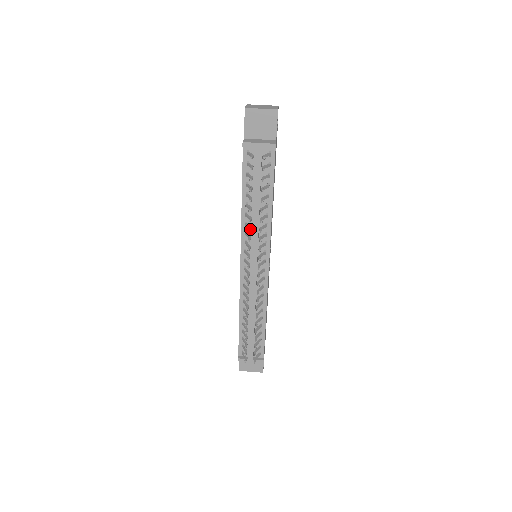
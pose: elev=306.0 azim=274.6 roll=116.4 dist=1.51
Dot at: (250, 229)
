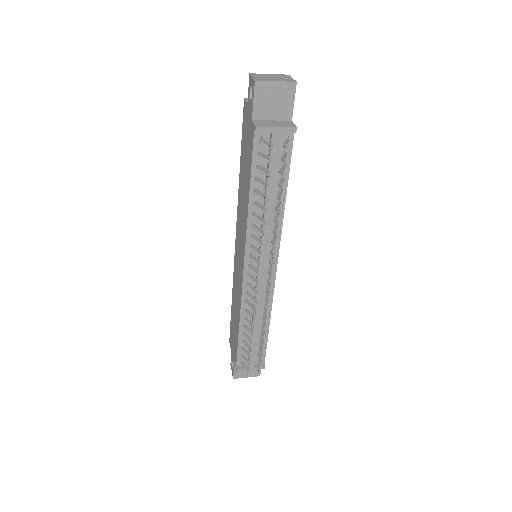
Dot at: (263, 232)
